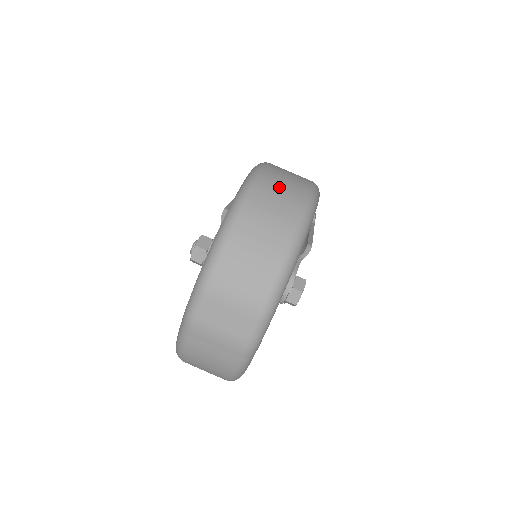
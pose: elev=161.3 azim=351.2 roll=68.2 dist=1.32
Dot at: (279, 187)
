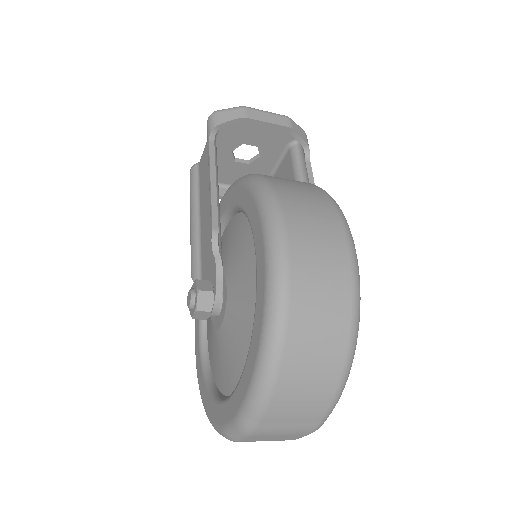
Dot at: (317, 297)
